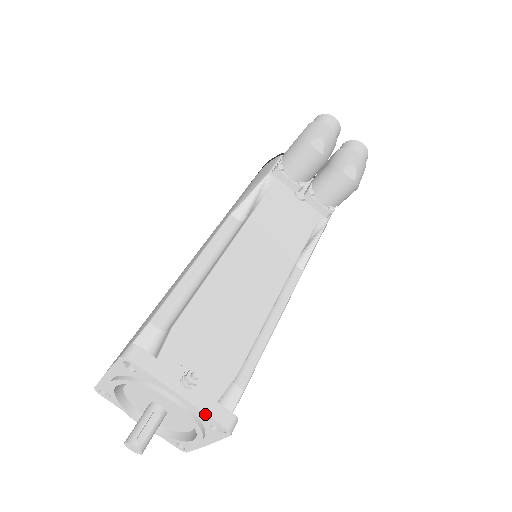
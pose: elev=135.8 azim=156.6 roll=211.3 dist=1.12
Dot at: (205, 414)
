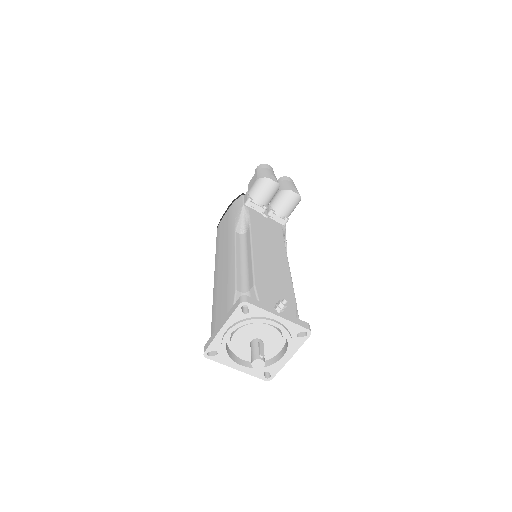
Dot at: (295, 324)
